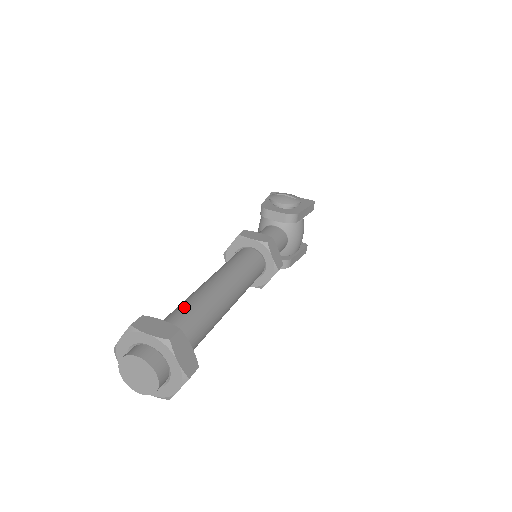
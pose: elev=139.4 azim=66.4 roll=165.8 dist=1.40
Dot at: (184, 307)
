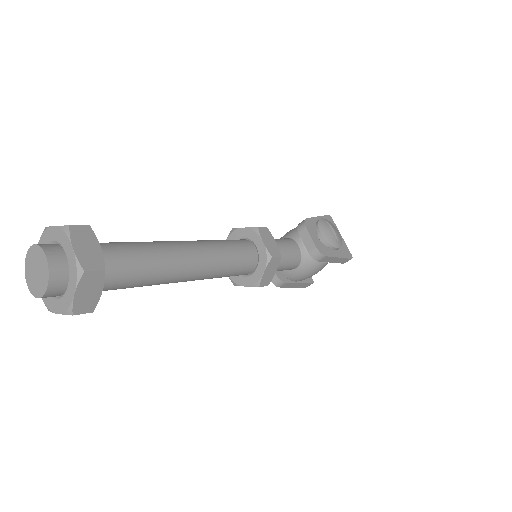
Dot at: (139, 249)
